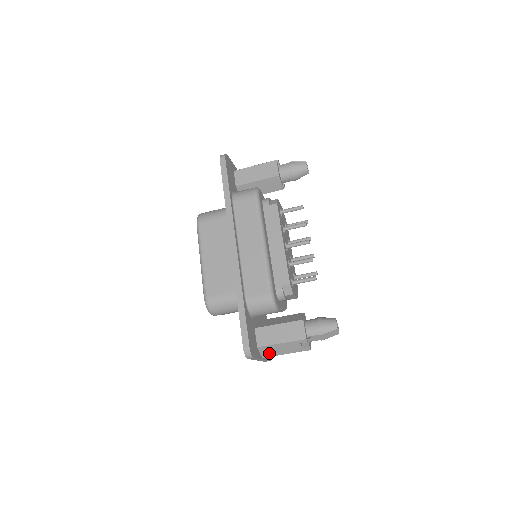
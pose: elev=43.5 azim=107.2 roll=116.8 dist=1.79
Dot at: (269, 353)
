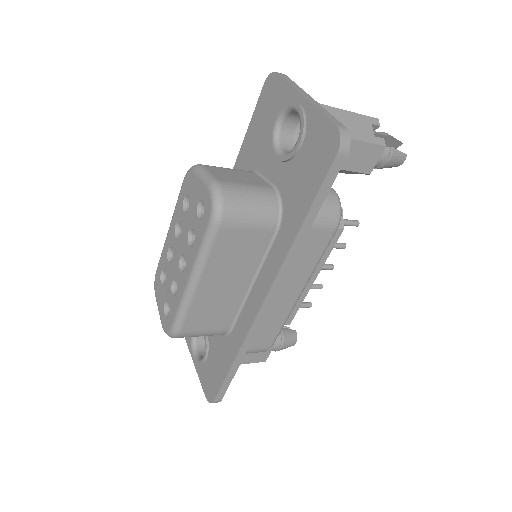
Dot at: occluded
